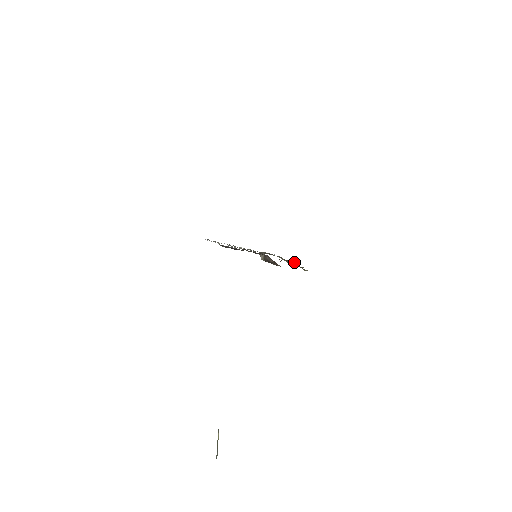
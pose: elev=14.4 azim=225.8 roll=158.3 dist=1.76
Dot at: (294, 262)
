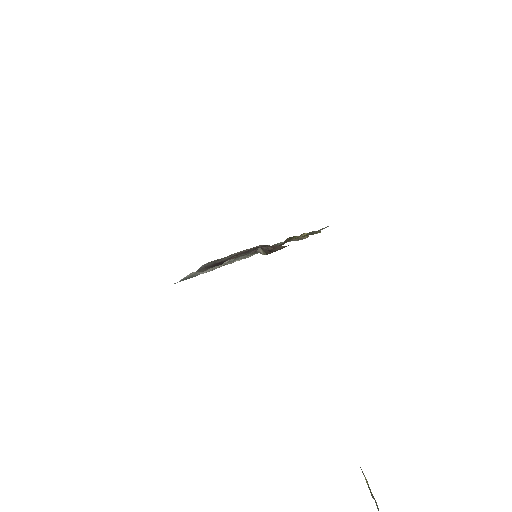
Dot at: occluded
